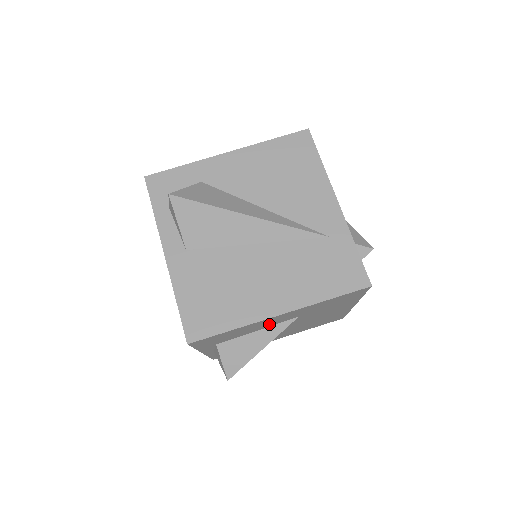
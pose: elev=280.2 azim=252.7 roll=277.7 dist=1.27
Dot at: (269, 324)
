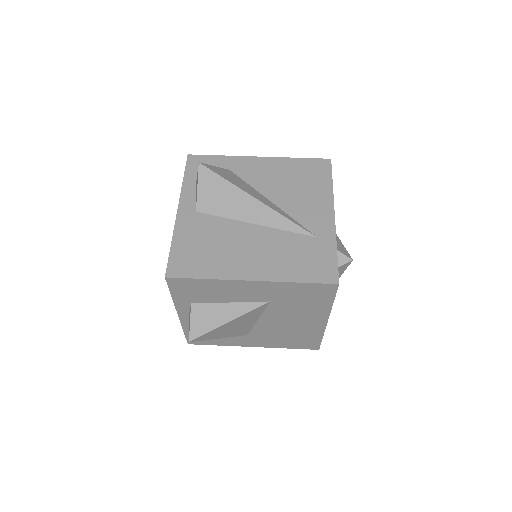
Dot at: (241, 296)
